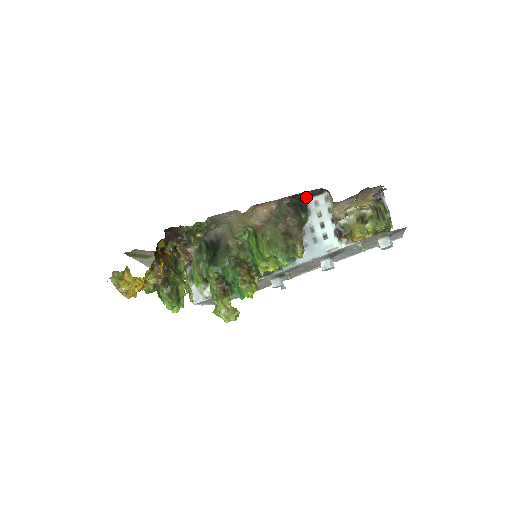
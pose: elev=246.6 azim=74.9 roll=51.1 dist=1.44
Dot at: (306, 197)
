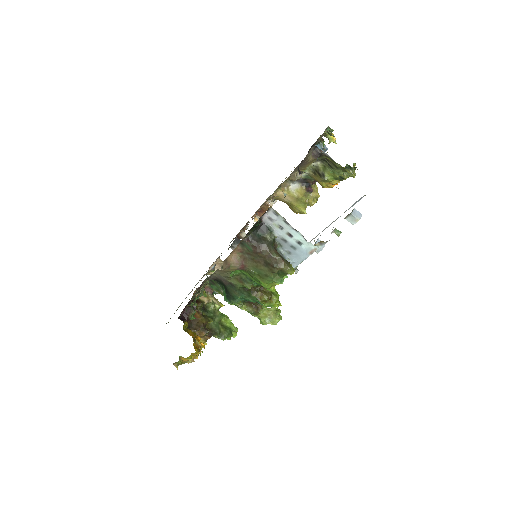
Dot at: occluded
